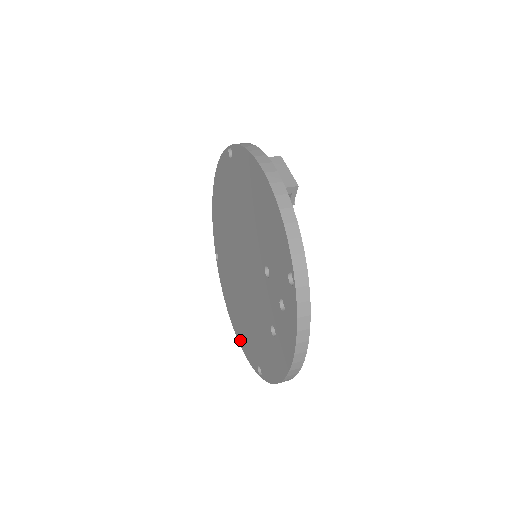
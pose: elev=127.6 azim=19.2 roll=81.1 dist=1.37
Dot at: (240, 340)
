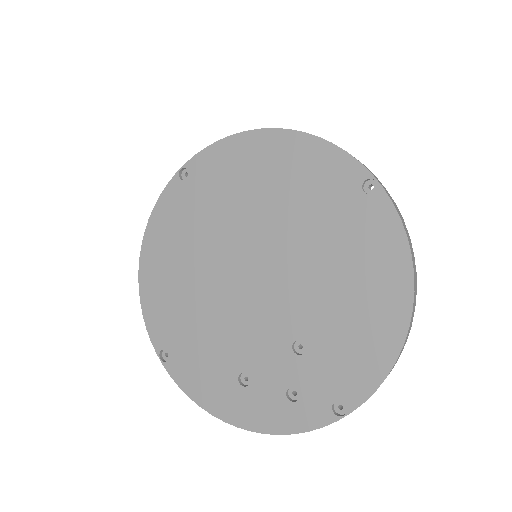
Dot at: (146, 289)
